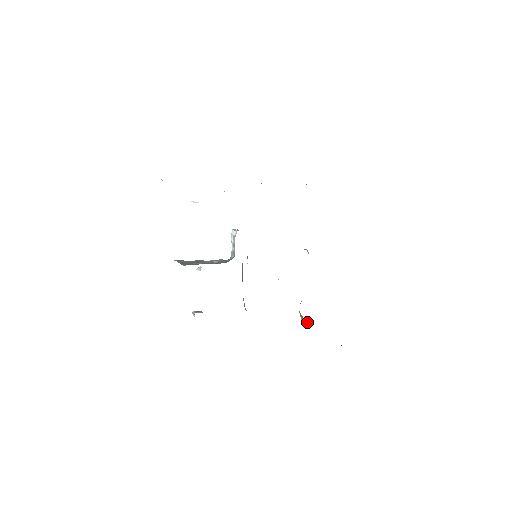
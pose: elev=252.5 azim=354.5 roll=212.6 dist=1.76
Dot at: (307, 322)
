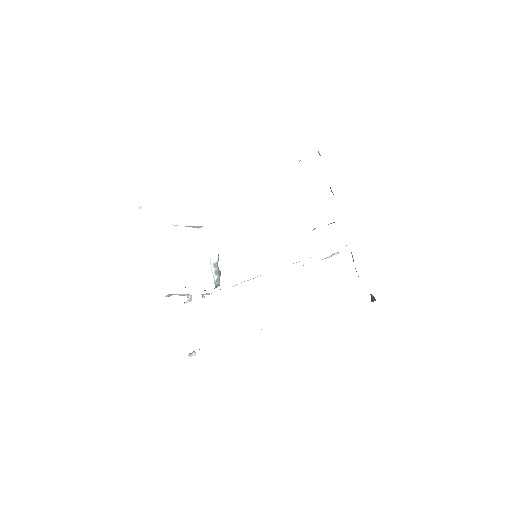
Dot at: occluded
